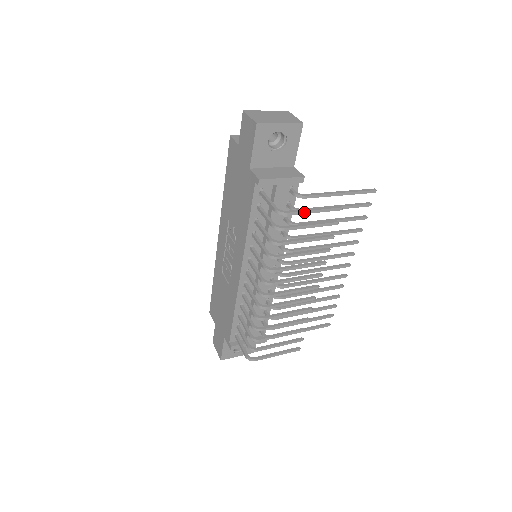
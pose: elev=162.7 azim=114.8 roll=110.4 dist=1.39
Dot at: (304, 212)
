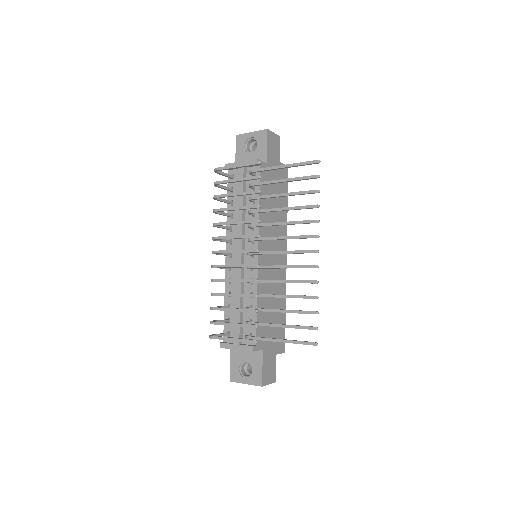
Dot at: (229, 167)
